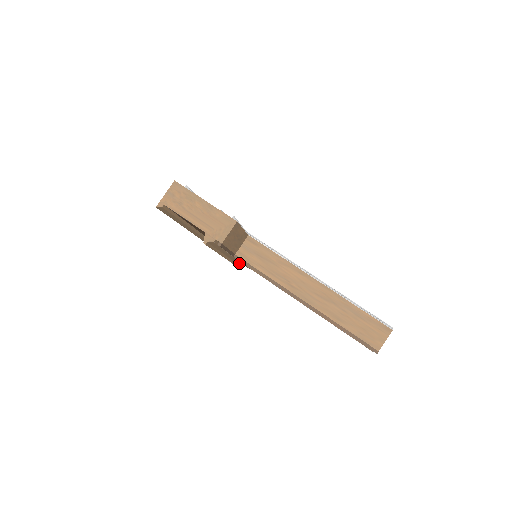
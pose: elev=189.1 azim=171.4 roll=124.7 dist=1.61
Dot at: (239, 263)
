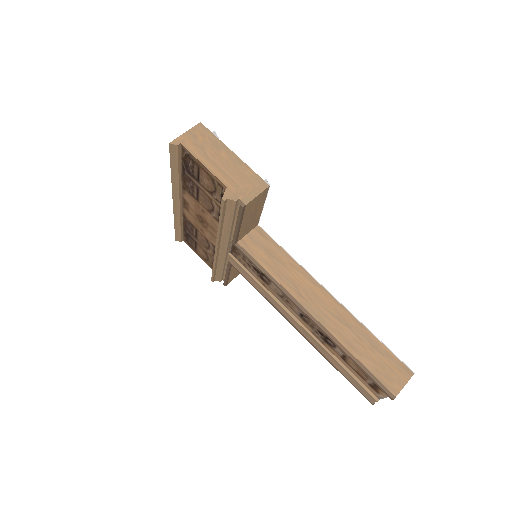
Dot at: (219, 271)
